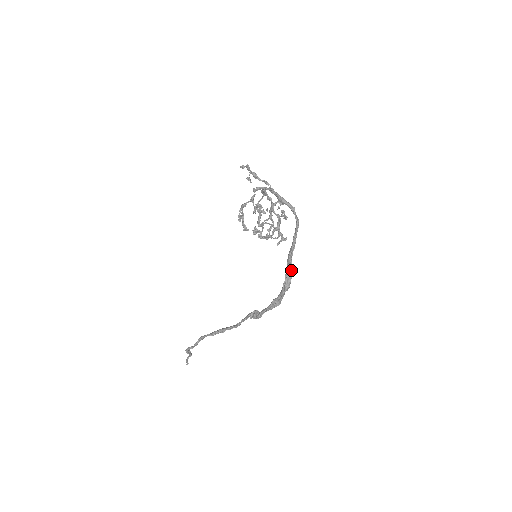
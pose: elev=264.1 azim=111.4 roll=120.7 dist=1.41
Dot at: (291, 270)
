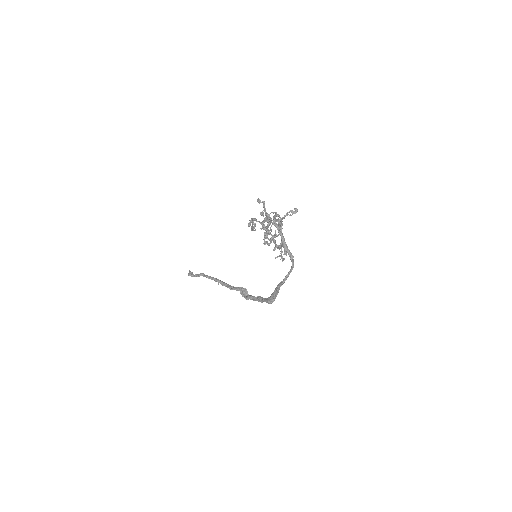
Dot at: (277, 294)
